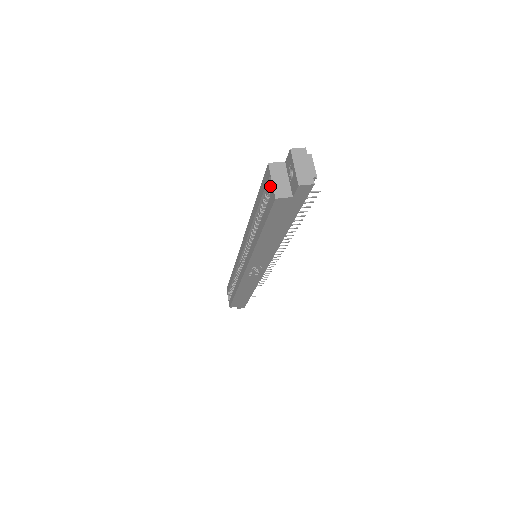
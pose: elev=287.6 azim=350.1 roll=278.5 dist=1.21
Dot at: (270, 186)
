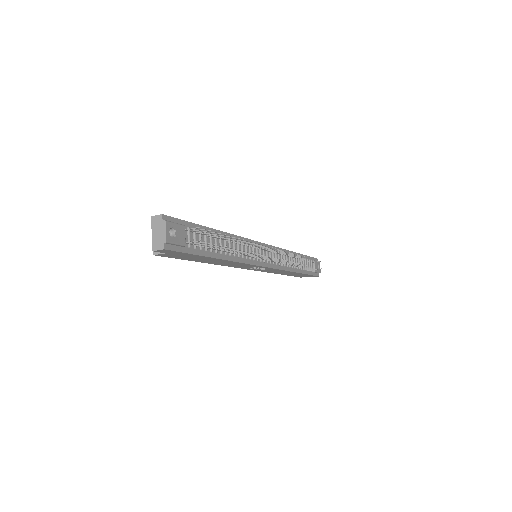
Dot at: occluded
